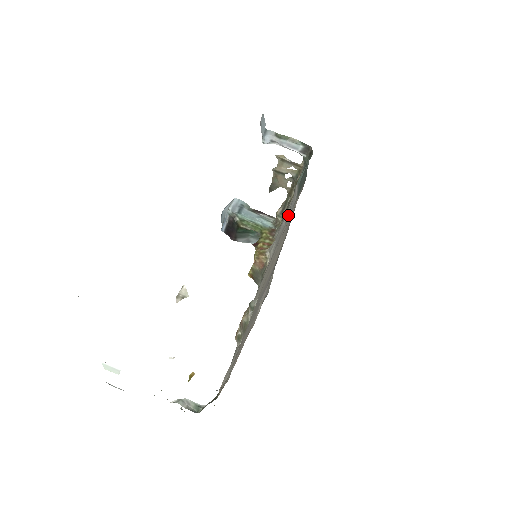
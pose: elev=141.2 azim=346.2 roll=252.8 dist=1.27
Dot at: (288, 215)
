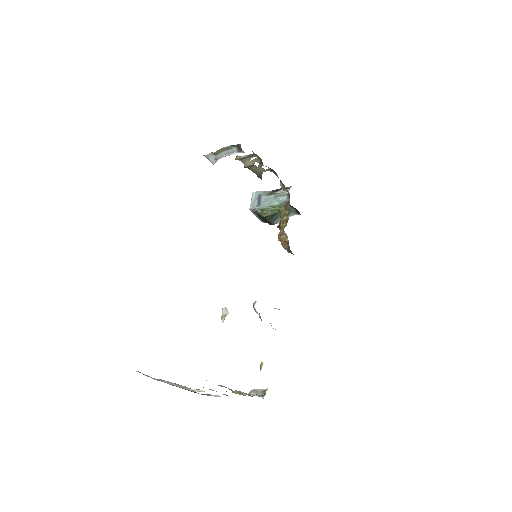
Dot at: occluded
